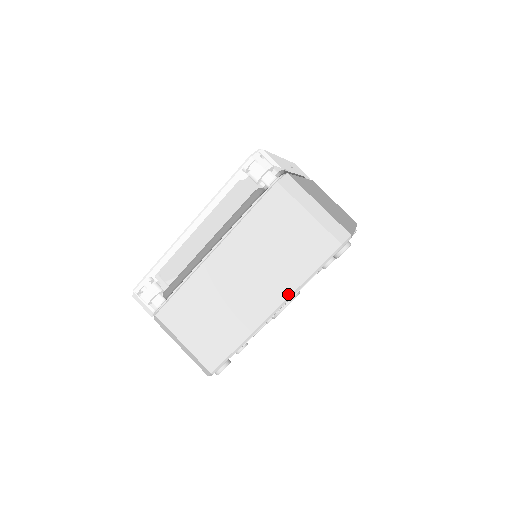
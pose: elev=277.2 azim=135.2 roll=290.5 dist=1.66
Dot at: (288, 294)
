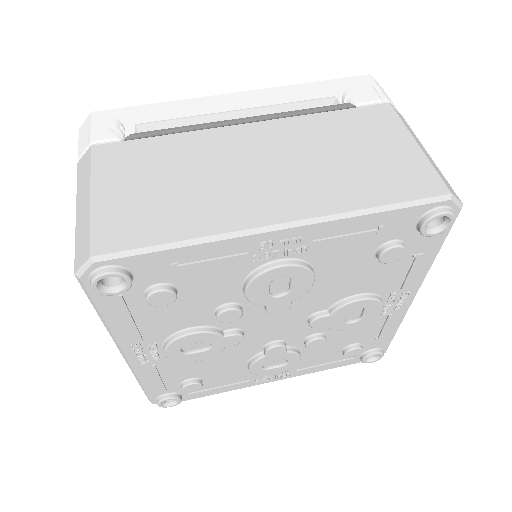
Dot at: (325, 212)
